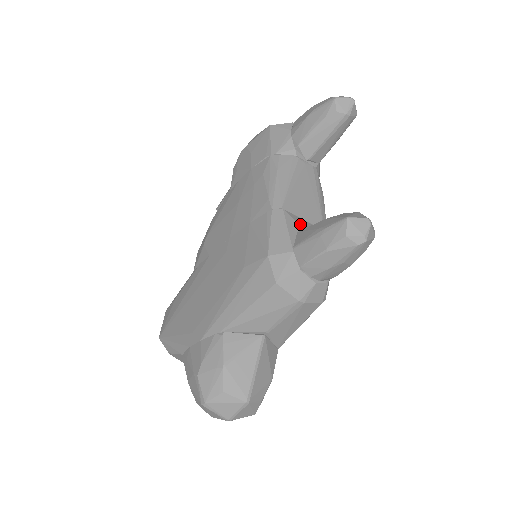
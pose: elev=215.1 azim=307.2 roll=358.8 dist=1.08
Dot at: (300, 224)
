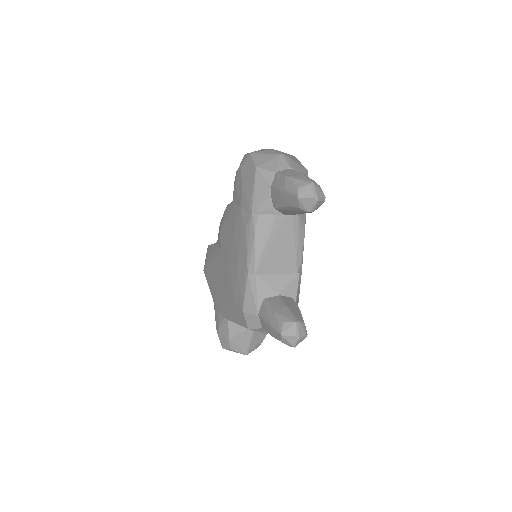
Dot at: (270, 285)
